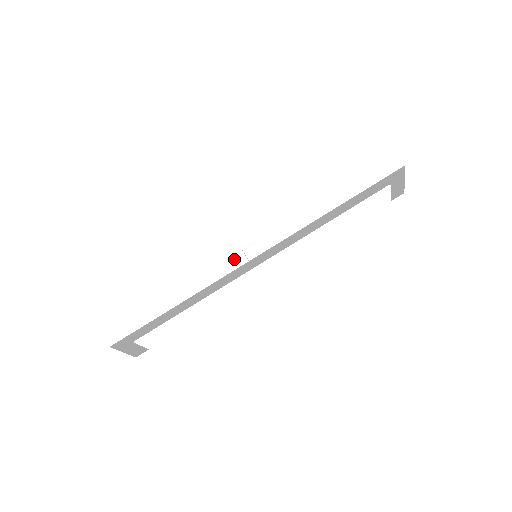
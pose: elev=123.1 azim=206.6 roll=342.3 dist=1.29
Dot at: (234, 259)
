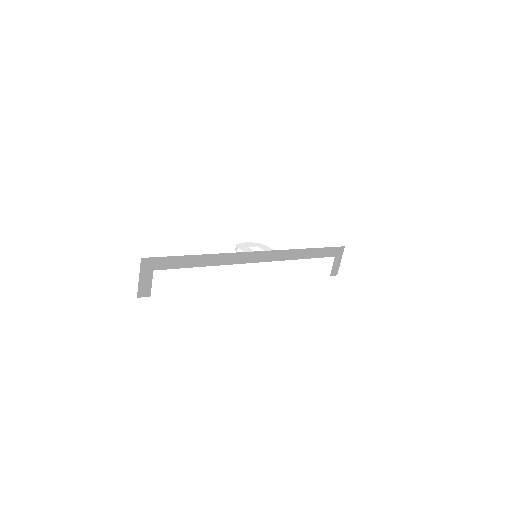
Dot at: (244, 249)
